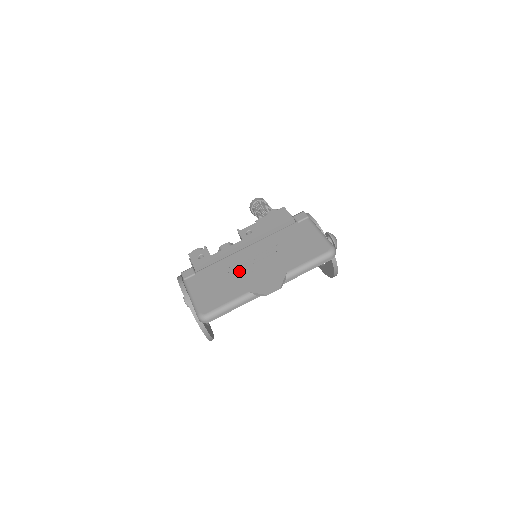
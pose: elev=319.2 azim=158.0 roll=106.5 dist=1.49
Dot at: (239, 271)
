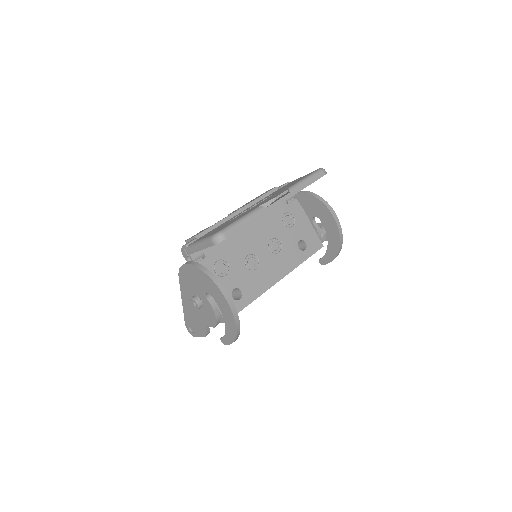
Dot at: (241, 214)
